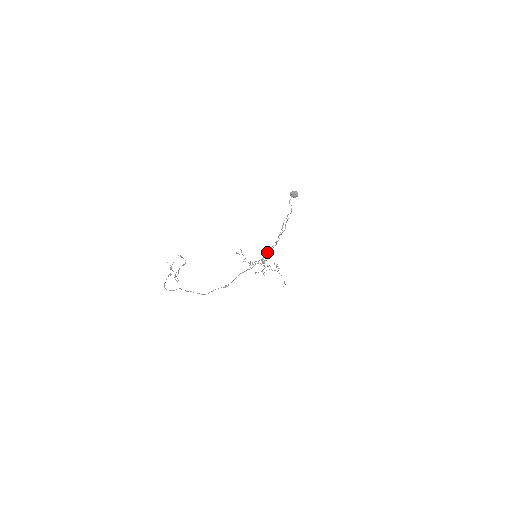
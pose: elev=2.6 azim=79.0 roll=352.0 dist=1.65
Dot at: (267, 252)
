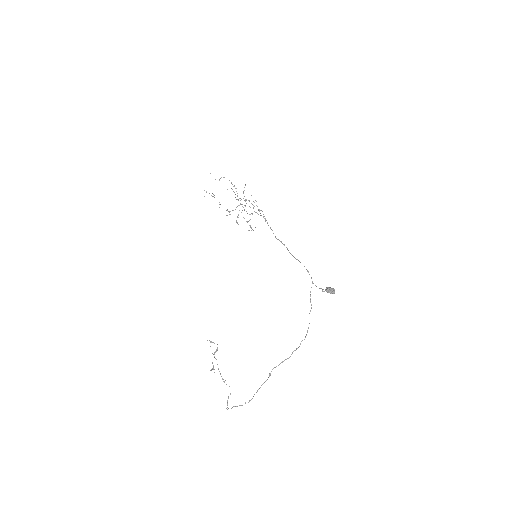
Dot at: occluded
